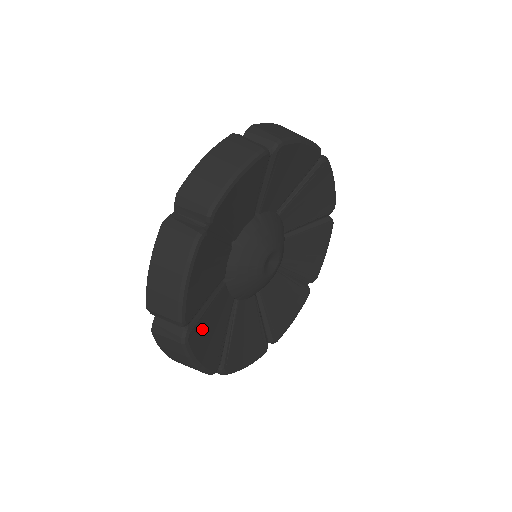
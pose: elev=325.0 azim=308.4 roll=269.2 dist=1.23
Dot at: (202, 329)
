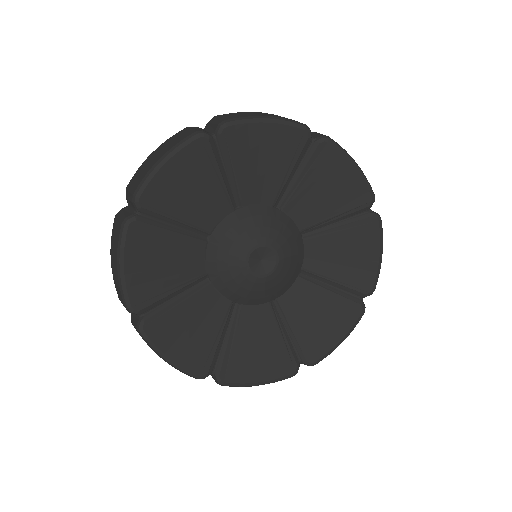
Dot at: (151, 242)
